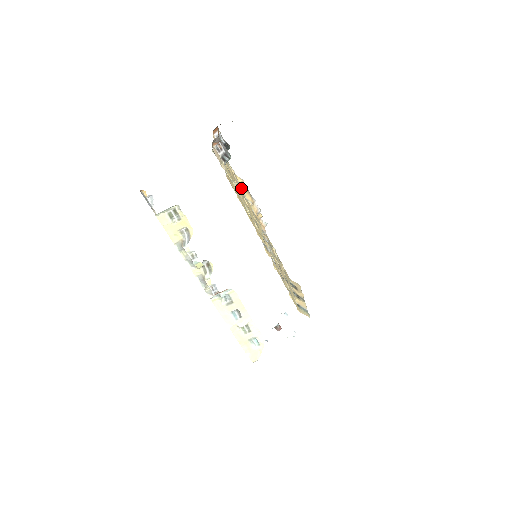
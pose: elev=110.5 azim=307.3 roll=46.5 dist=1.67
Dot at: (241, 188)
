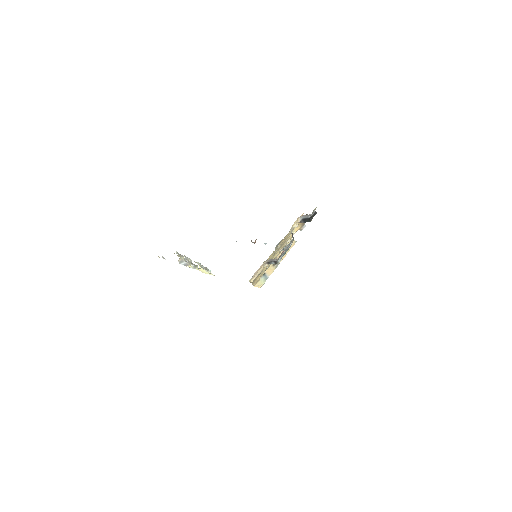
Dot at: occluded
